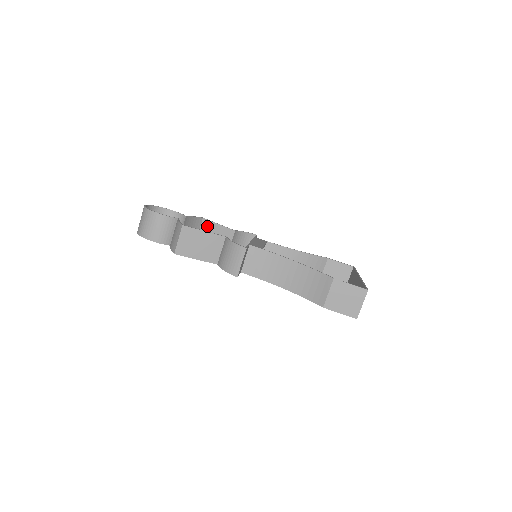
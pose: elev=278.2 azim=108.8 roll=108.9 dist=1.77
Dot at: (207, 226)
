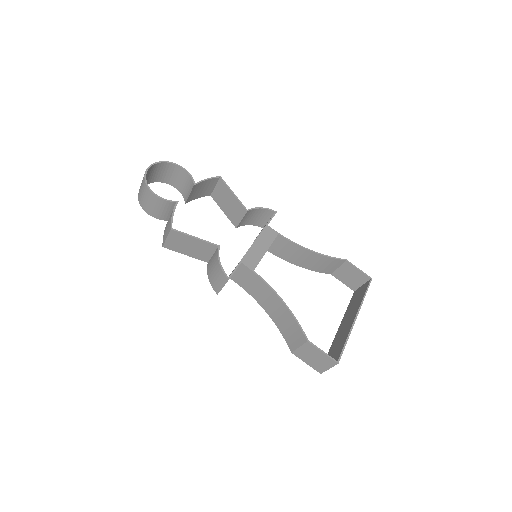
Dot at: (222, 188)
